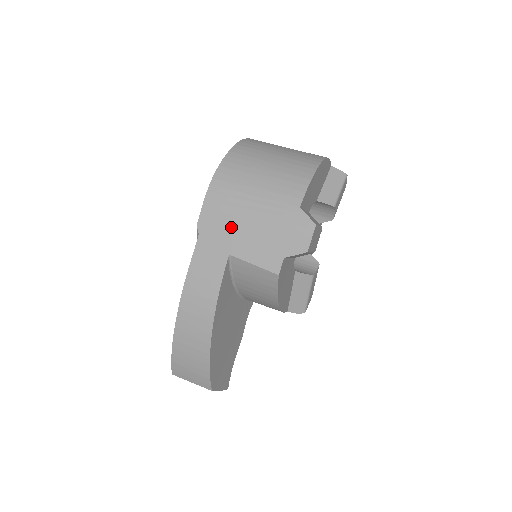
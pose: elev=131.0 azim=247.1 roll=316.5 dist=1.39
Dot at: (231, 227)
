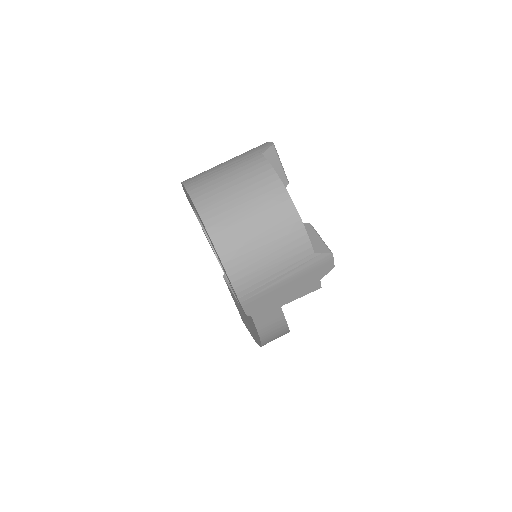
Dot at: (273, 298)
